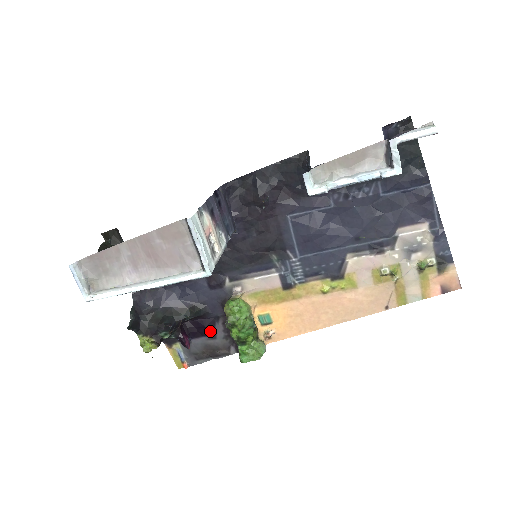
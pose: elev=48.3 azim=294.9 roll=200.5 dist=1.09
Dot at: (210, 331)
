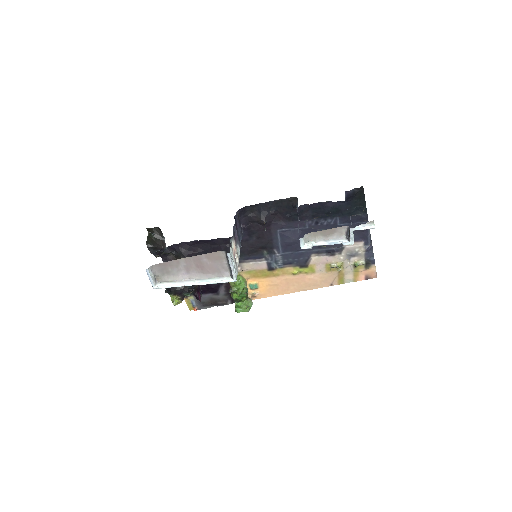
Dot at: (215, 291)
